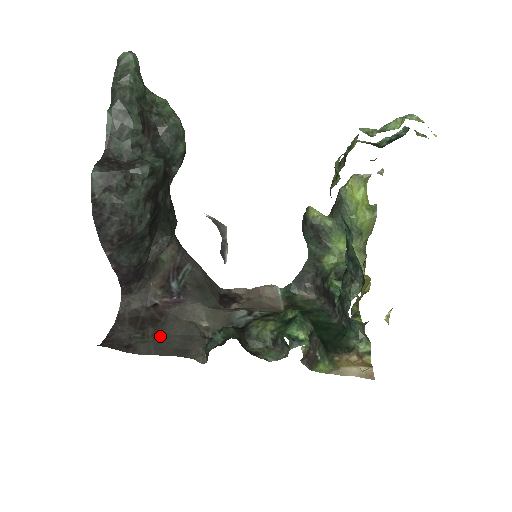
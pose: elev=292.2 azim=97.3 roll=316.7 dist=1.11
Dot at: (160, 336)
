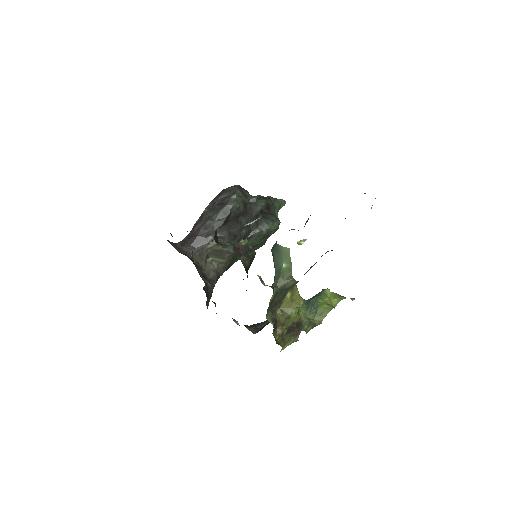
Dot at: occluded
